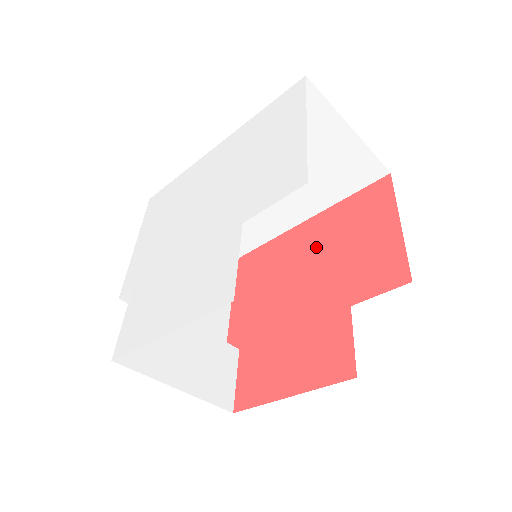
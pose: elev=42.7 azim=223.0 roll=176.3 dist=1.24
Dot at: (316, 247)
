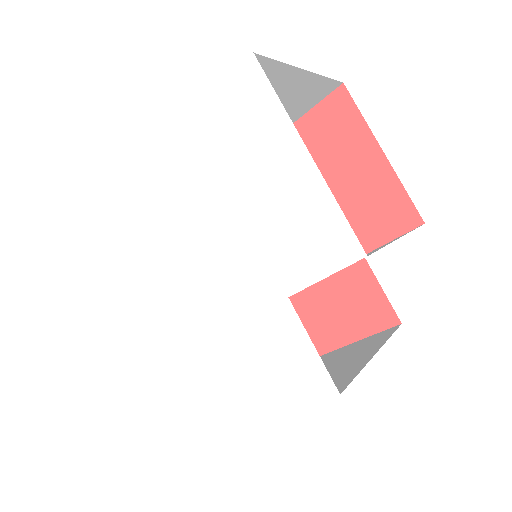
Dot at: occluded
